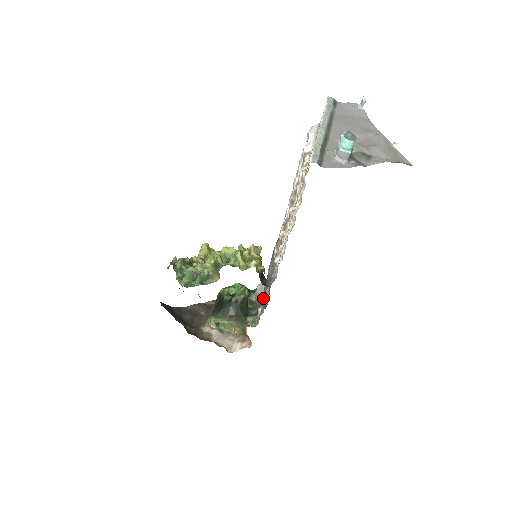
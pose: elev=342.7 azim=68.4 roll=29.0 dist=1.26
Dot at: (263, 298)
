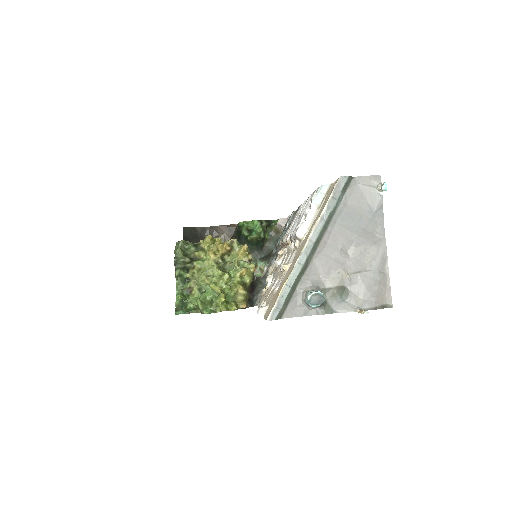
Dot at: (272, 255)
